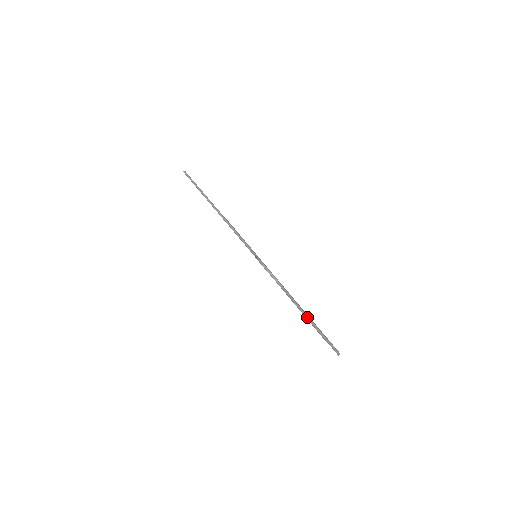
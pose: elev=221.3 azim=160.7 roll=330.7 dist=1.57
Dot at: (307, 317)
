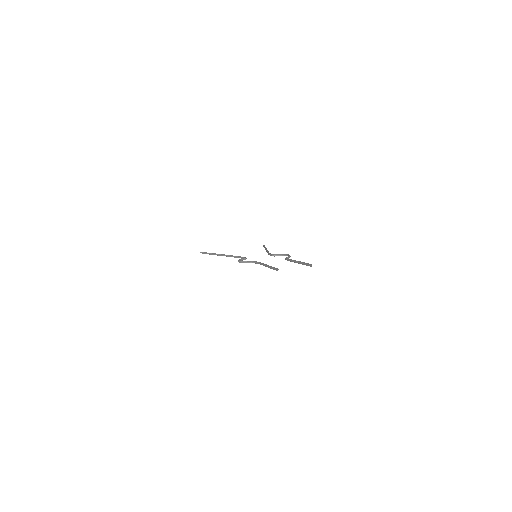
Dot at: (268, 267)
